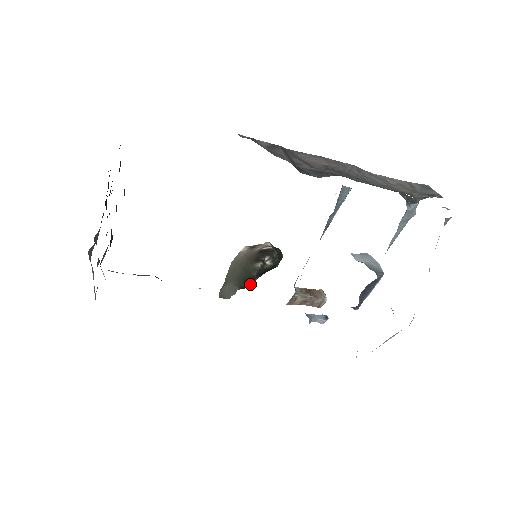
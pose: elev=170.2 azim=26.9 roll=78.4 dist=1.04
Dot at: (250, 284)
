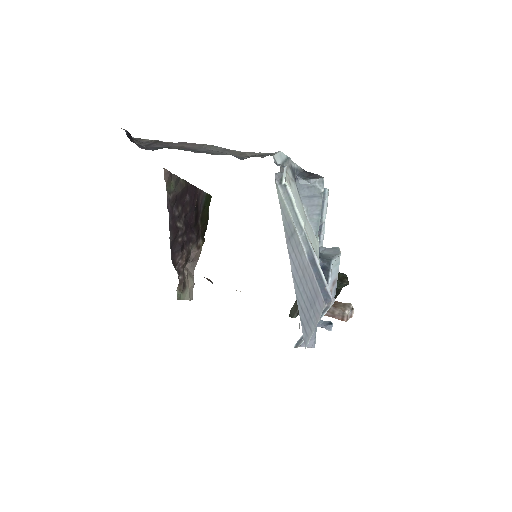
Dot at: occluded
